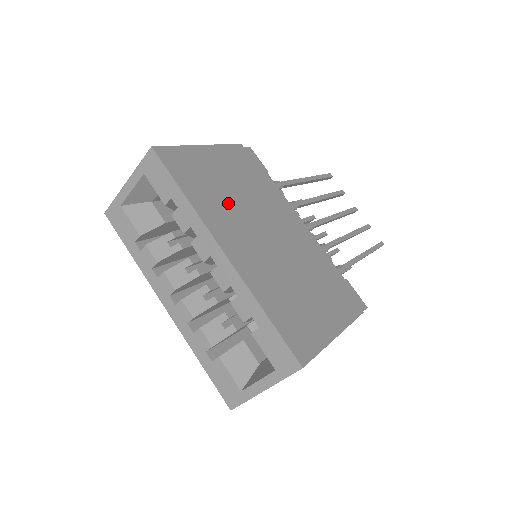
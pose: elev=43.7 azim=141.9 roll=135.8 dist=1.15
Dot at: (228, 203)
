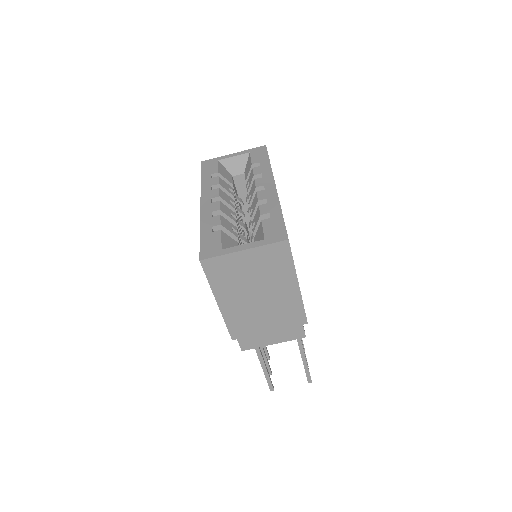
Dot at: occluded
